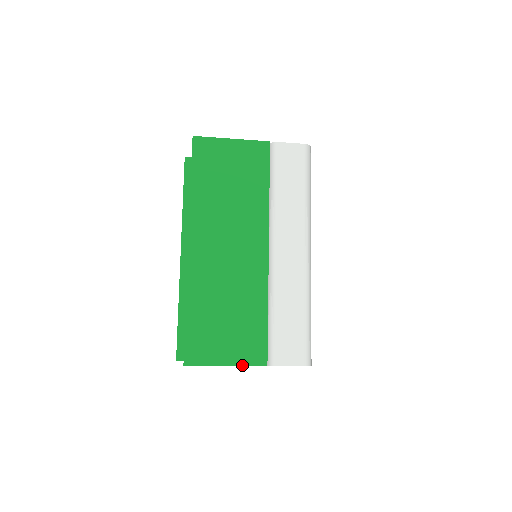
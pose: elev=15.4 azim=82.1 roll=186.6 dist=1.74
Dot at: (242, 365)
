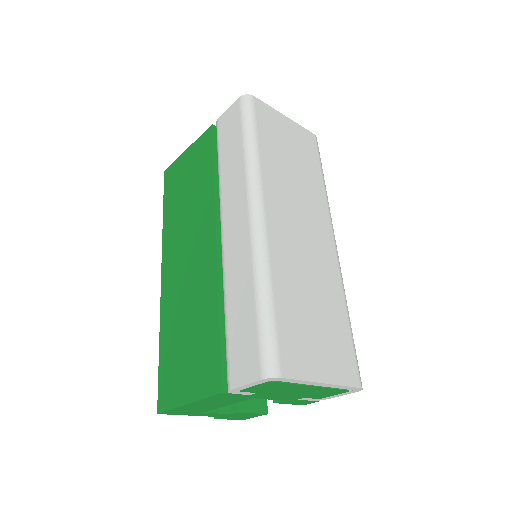
Dot at: (200, 398)
